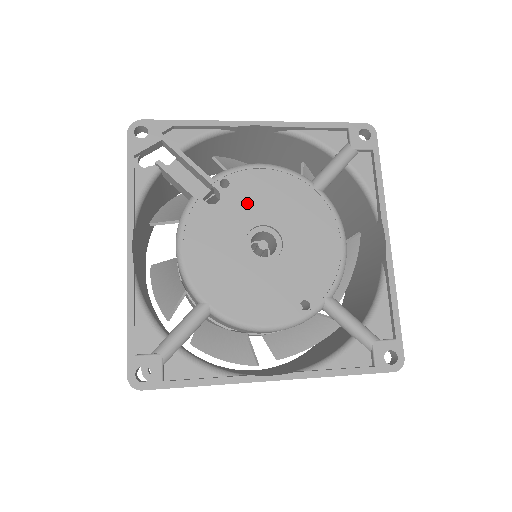
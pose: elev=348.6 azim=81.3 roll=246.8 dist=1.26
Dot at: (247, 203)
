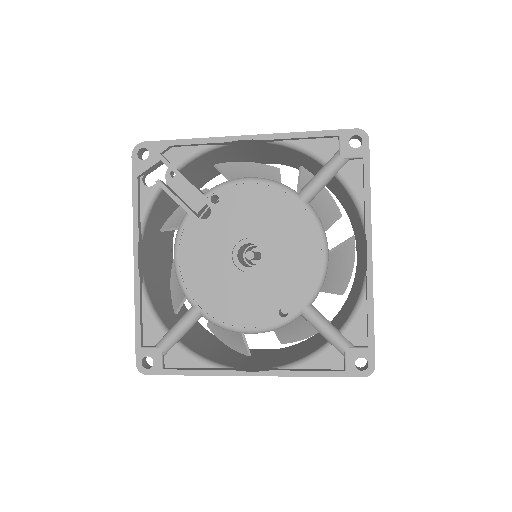
Dot at: (234, 217)
